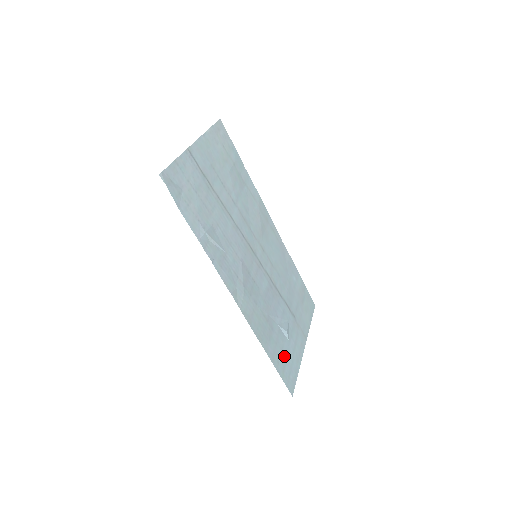
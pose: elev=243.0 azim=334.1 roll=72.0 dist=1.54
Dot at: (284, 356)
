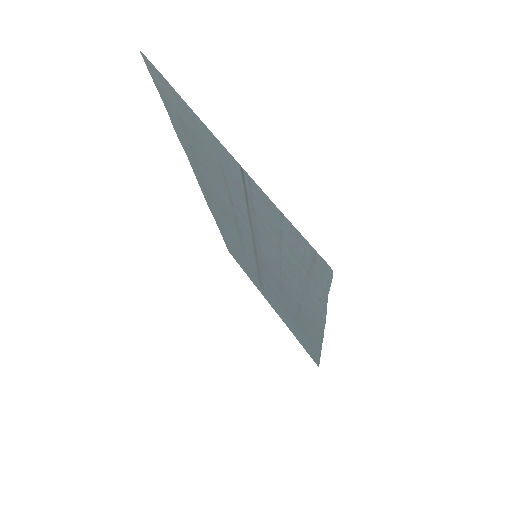
Dot at: (301, 339)
